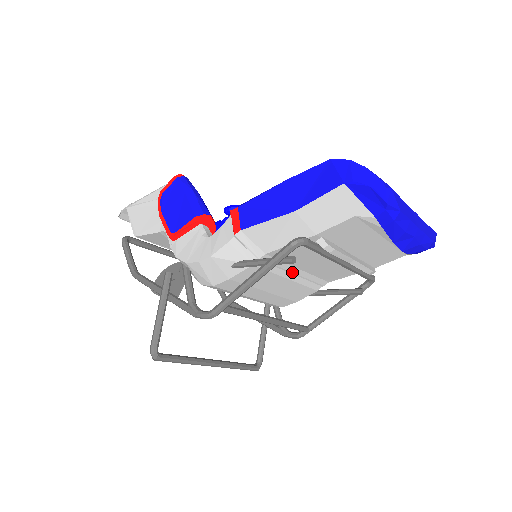
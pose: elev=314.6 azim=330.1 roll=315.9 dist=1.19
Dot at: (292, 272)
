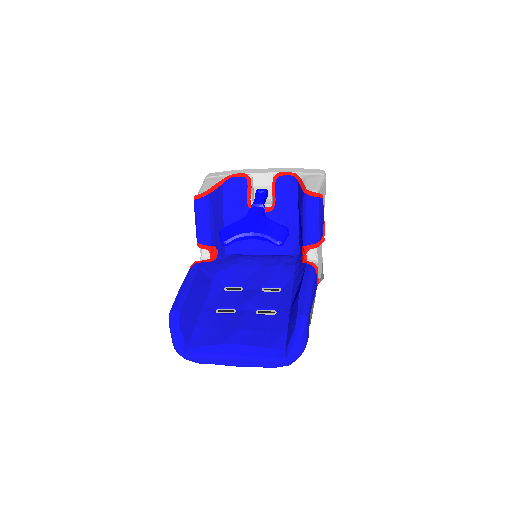
Dot at: occluded
